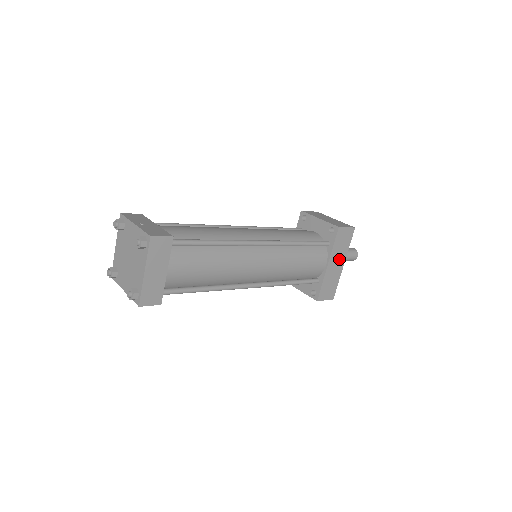
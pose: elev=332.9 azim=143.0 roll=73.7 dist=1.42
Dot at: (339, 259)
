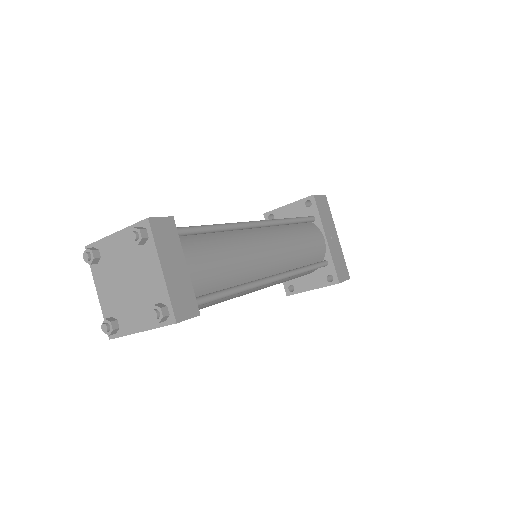
Dot at: (331, 231)
